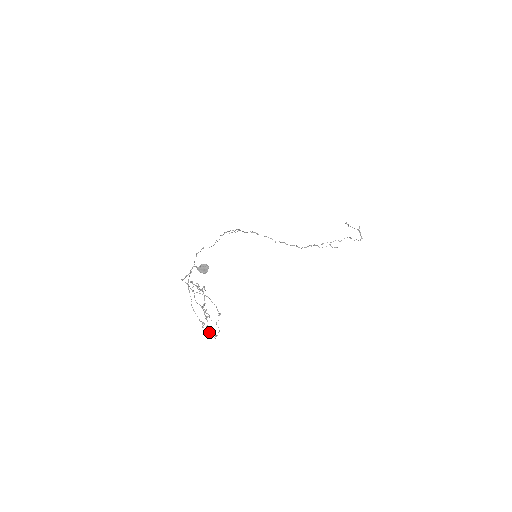
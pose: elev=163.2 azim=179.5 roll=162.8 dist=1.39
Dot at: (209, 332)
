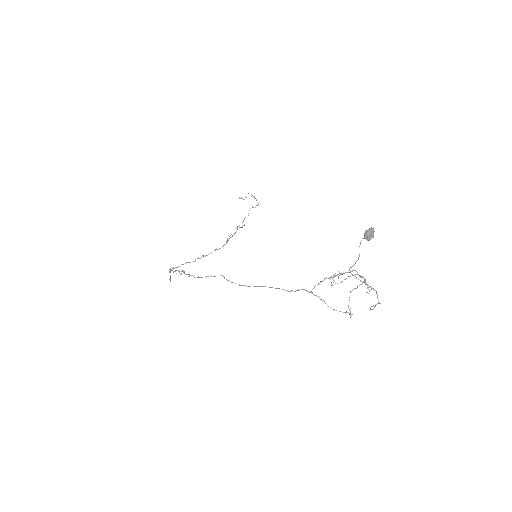
Dot at: (379, 302)
